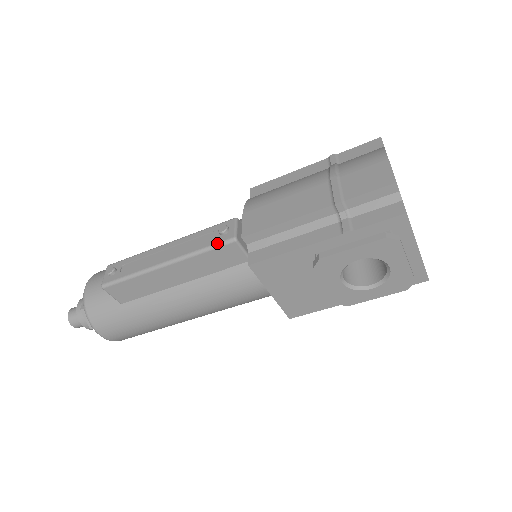
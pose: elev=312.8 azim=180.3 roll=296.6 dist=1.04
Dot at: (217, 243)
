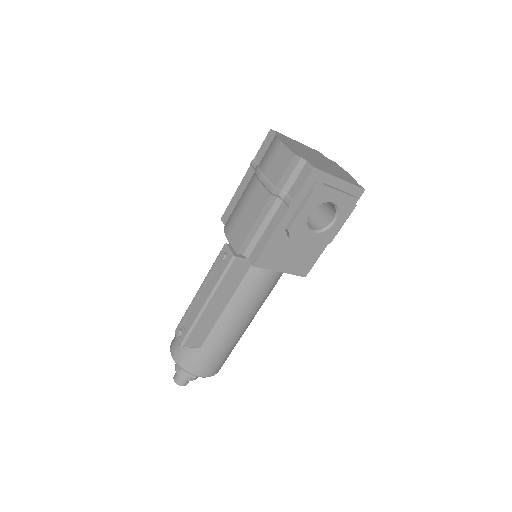
Dot at: (225, 268)
